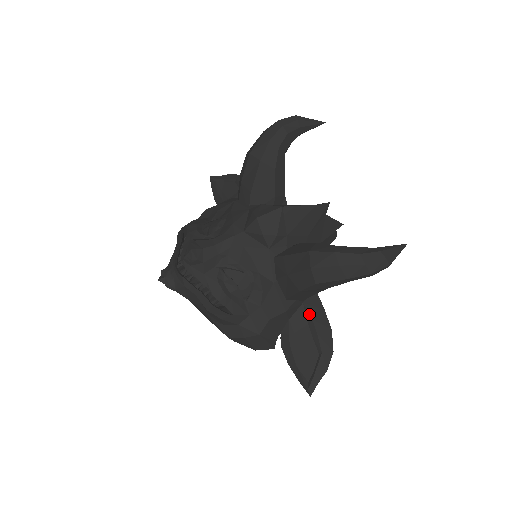
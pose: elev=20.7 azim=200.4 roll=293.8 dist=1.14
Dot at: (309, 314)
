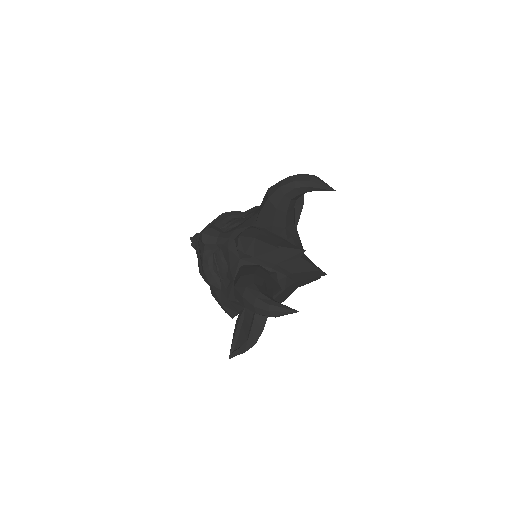
Dot at: (255, 313)
